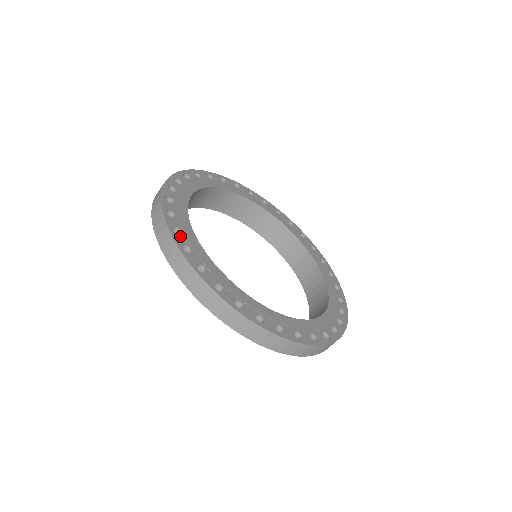
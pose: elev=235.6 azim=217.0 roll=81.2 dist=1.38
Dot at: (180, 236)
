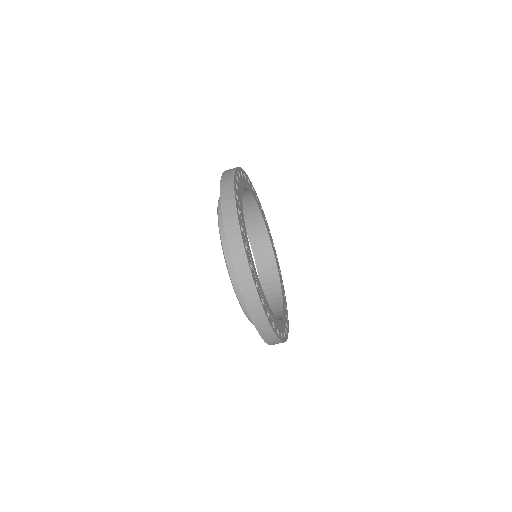
Dot at: (237, 181)
